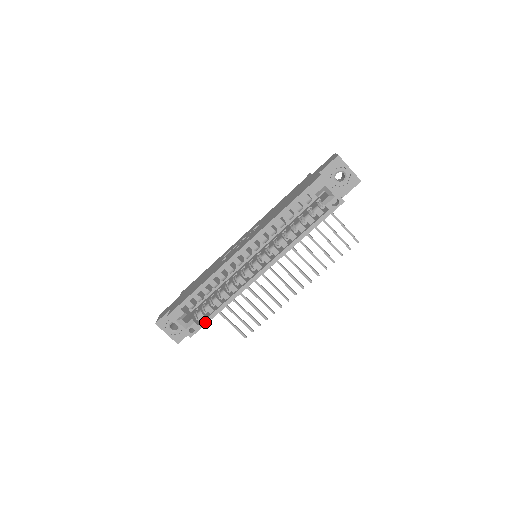
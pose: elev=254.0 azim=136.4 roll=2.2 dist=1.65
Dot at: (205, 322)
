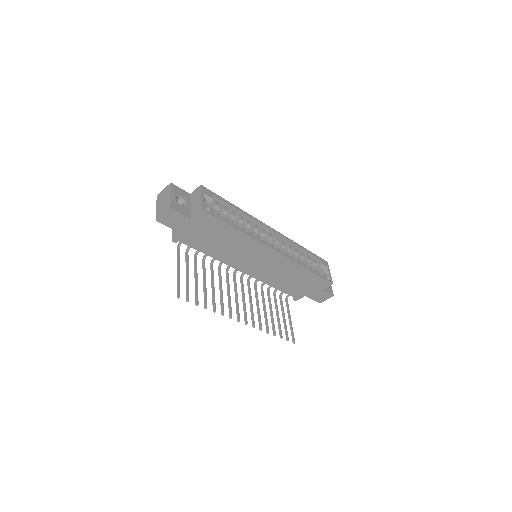
Dot at: (221, 219)
